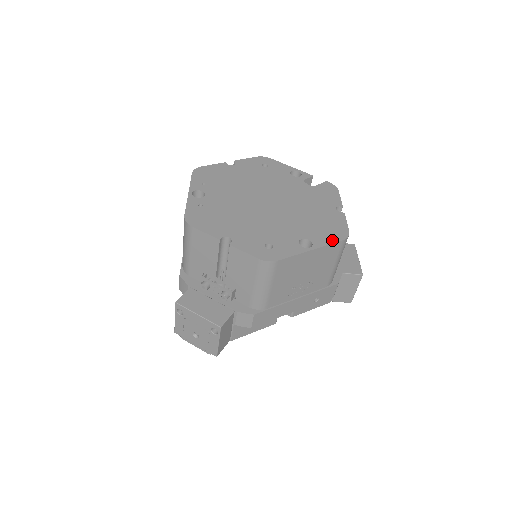
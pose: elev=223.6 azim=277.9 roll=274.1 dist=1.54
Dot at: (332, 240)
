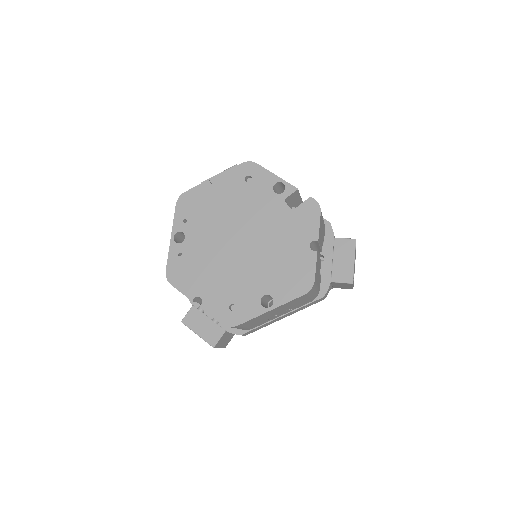
Dot at: (293, 295)
